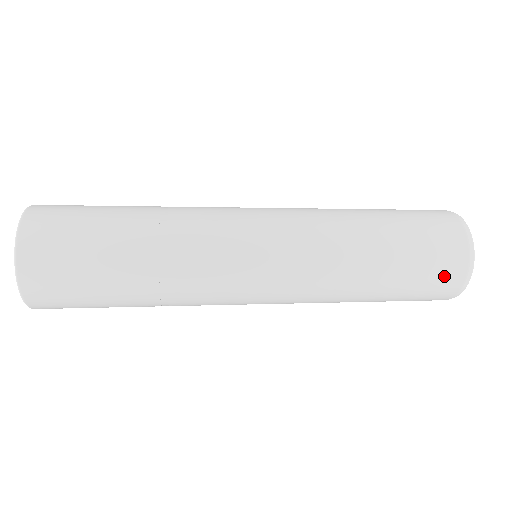
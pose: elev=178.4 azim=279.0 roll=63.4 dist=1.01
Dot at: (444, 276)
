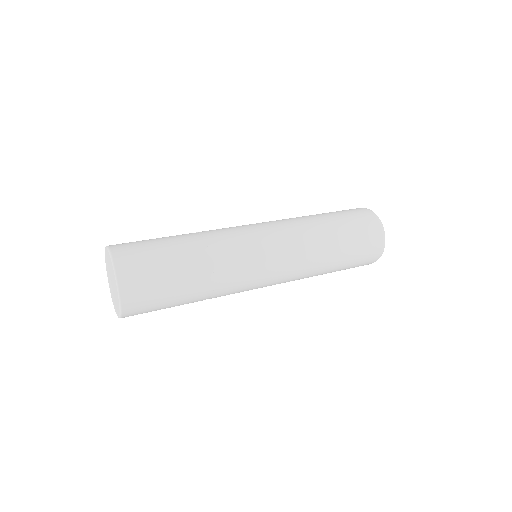
Dot at: (367, 261)
